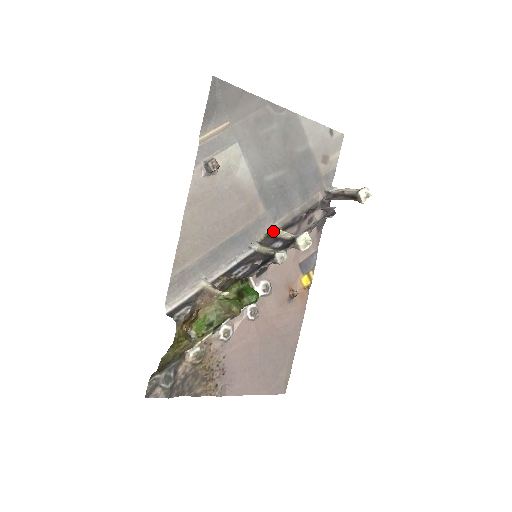
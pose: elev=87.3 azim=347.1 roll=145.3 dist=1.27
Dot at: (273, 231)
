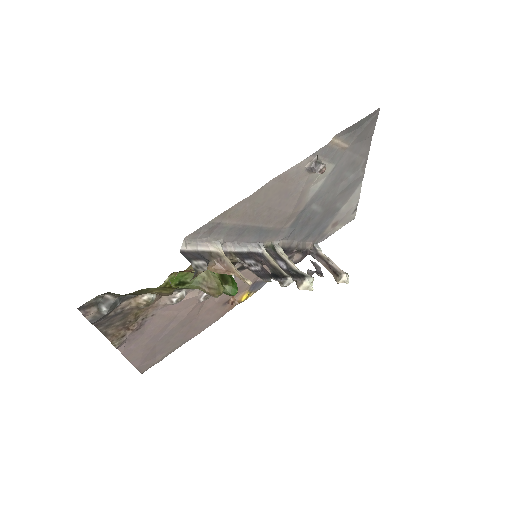
Dot at: (279, 247)
